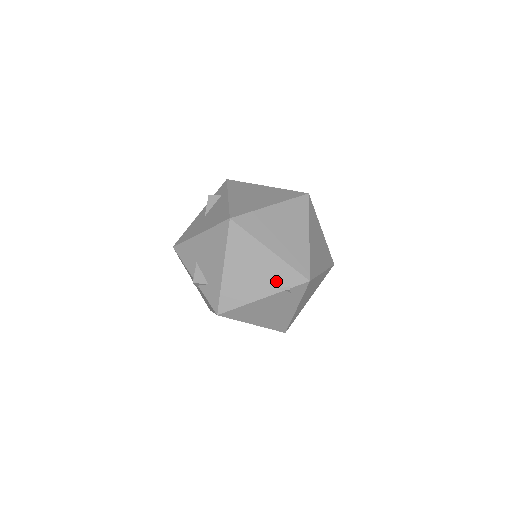
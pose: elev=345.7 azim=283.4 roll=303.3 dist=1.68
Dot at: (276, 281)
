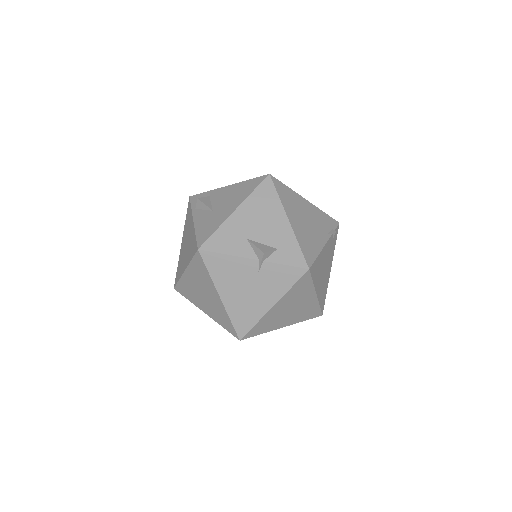
Dot at: (324, 226)
